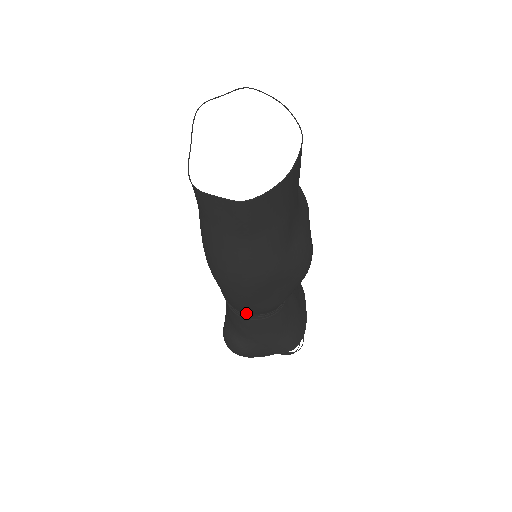
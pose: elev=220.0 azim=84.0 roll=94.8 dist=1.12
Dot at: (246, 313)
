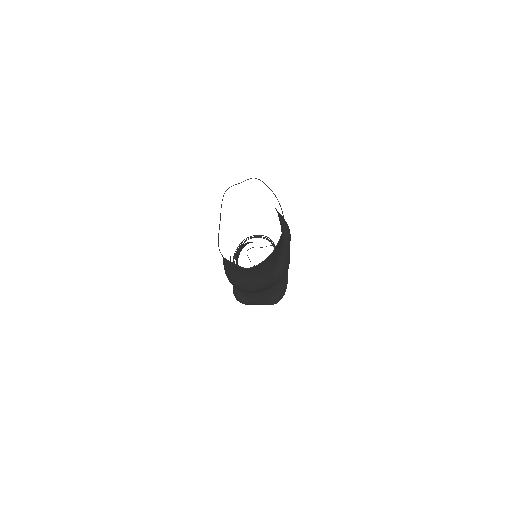
Dot at: occluded
